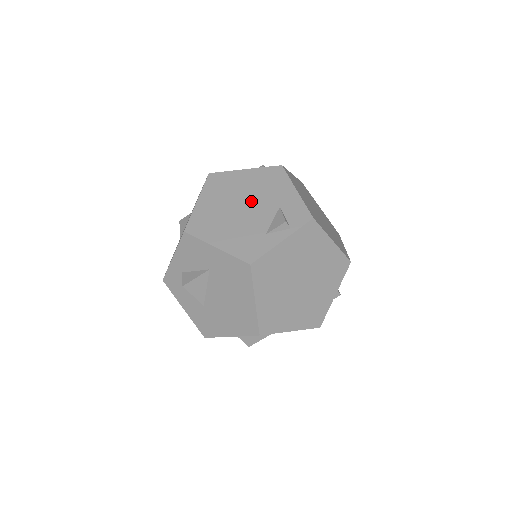
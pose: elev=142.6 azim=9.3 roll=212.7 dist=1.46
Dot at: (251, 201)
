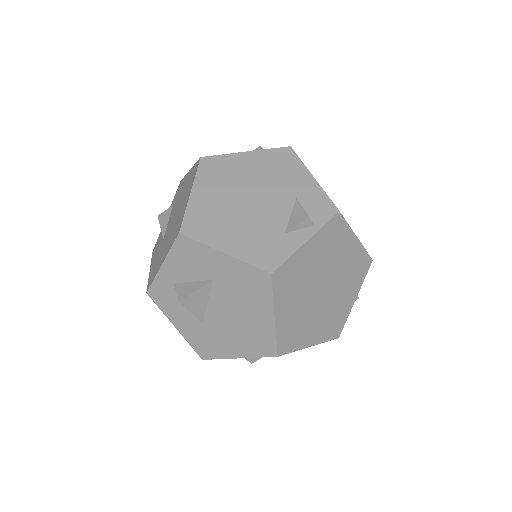
Dot at: (260, 192)
